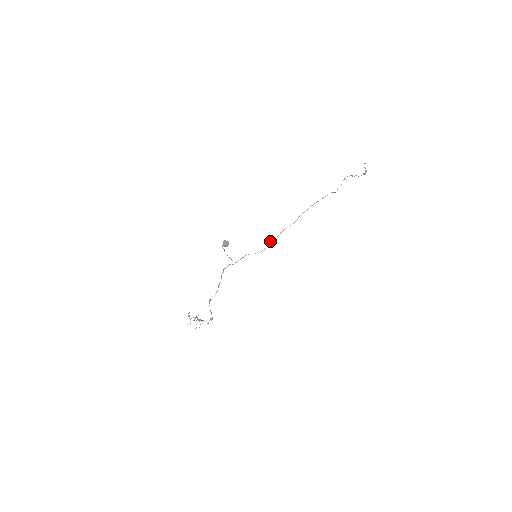
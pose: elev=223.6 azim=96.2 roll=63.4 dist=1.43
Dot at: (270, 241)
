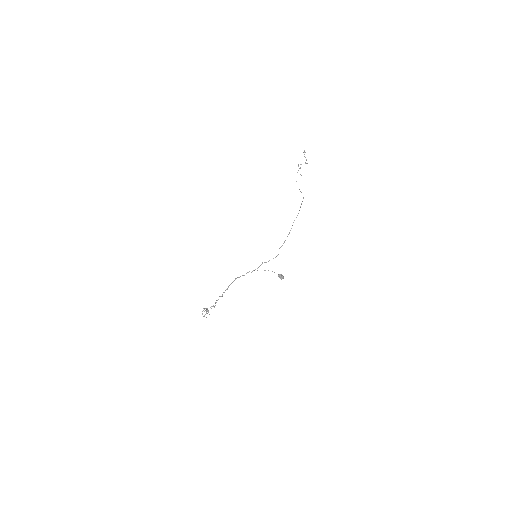
Dot at: occluded
